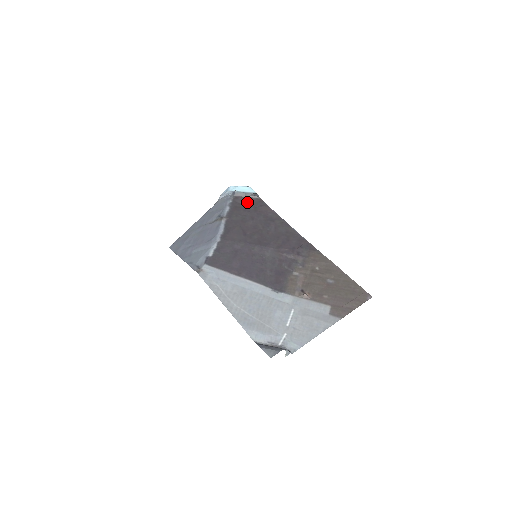
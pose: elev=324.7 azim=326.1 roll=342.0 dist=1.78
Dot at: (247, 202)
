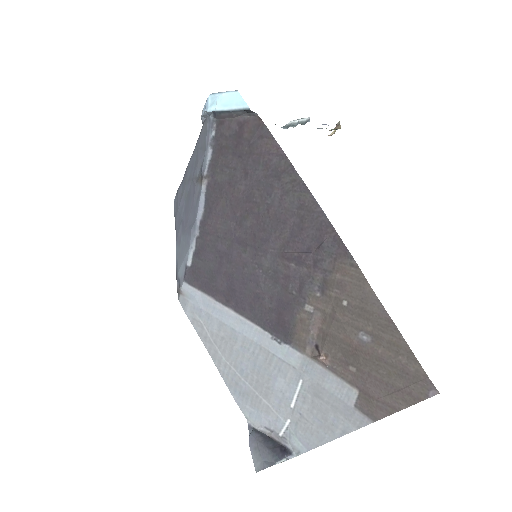
Dot at: (238, 131)
